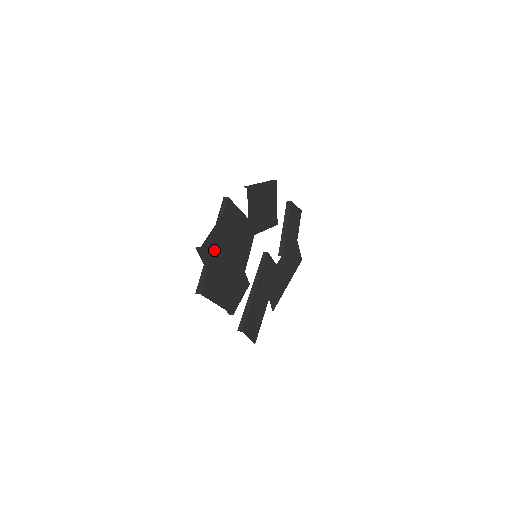
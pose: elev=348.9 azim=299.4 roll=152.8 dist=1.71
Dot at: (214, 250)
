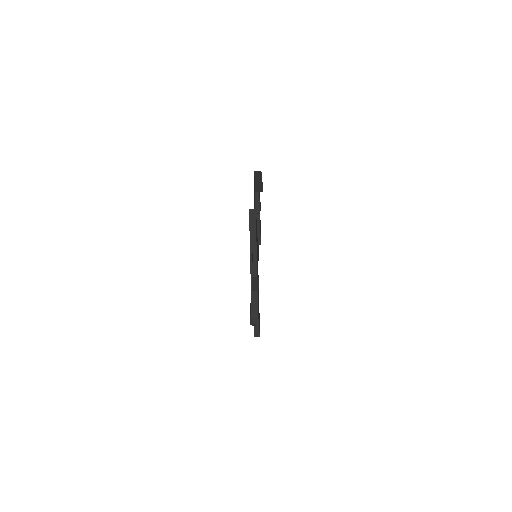
Dot at: occluded
